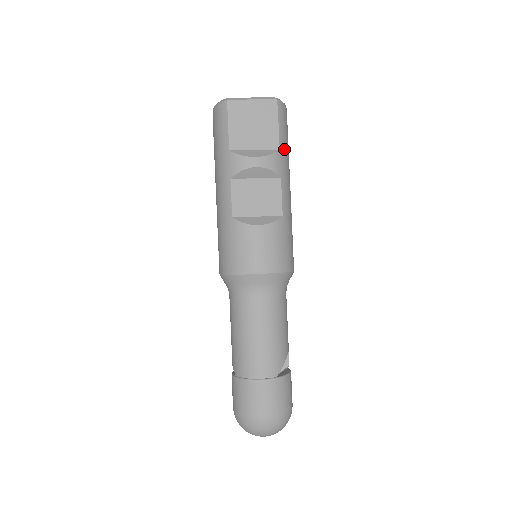
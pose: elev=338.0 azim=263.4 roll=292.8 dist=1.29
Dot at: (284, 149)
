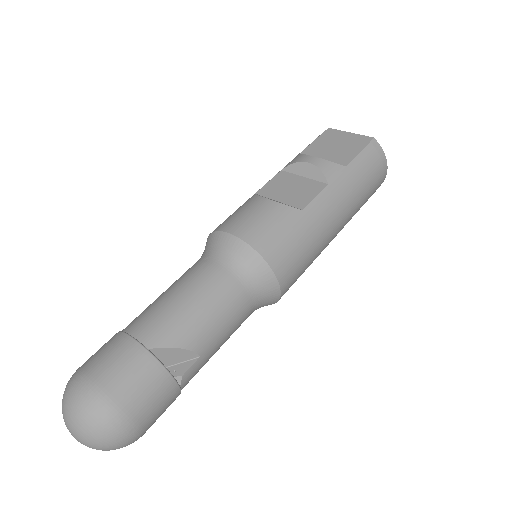
Dot at: (353, 173)
